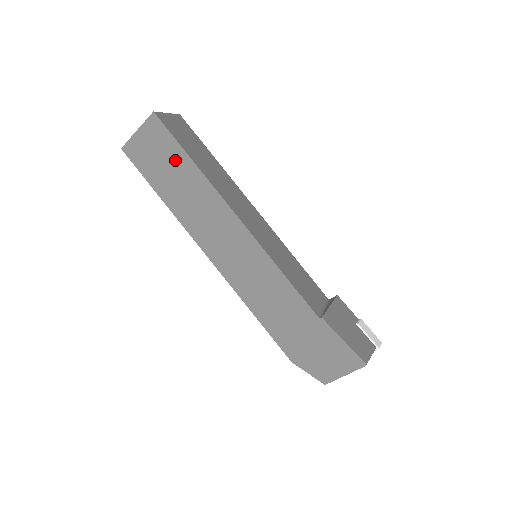
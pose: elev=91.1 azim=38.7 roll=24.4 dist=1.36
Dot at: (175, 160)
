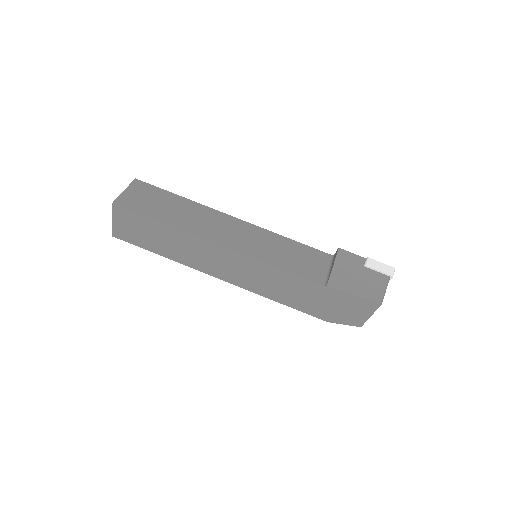
Dot at: (151, 228)
